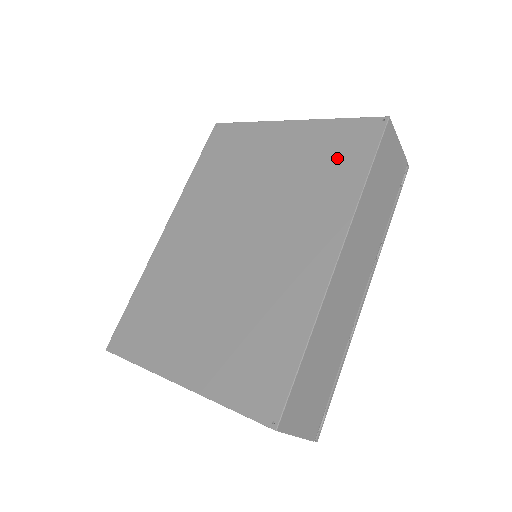
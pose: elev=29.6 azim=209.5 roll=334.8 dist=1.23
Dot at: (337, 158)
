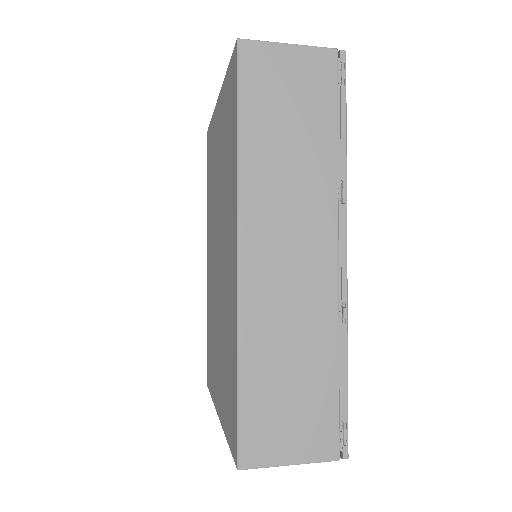
Dot at: (229, 124)
